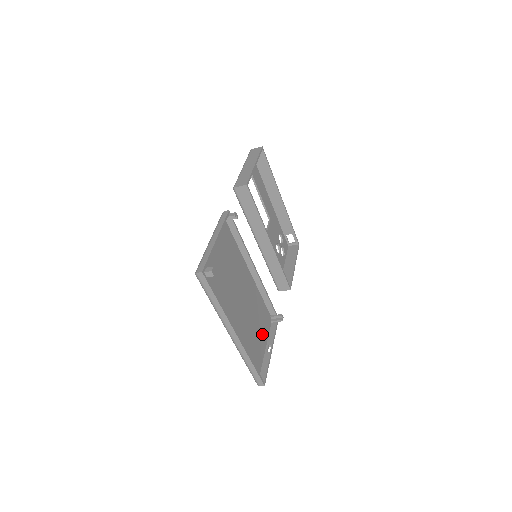
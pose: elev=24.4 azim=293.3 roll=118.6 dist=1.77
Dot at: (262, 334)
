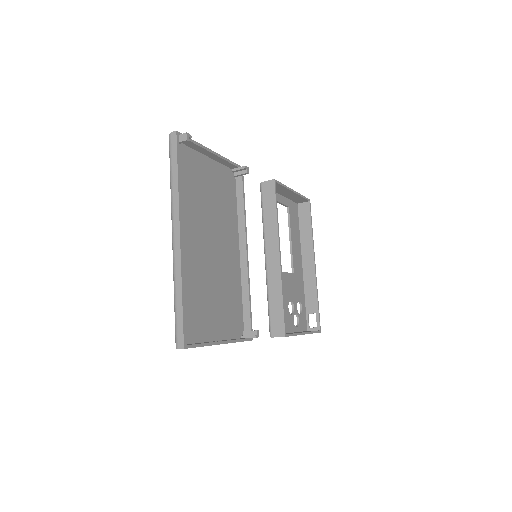
Dot at: (219, 321)
